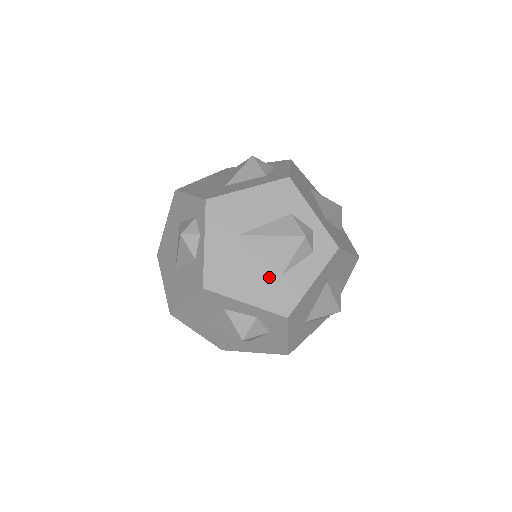
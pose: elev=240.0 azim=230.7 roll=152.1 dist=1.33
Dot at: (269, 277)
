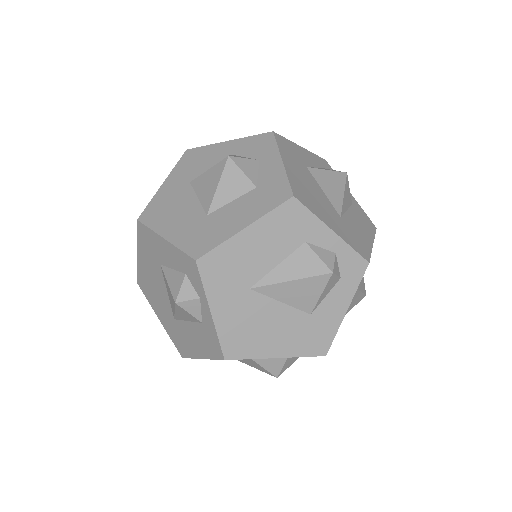
Dot at: (296, 322)
